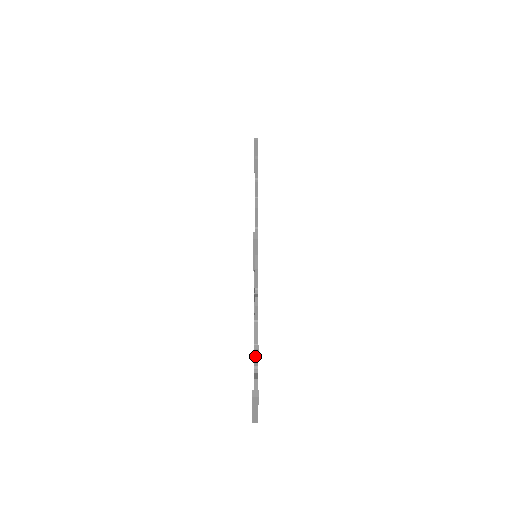
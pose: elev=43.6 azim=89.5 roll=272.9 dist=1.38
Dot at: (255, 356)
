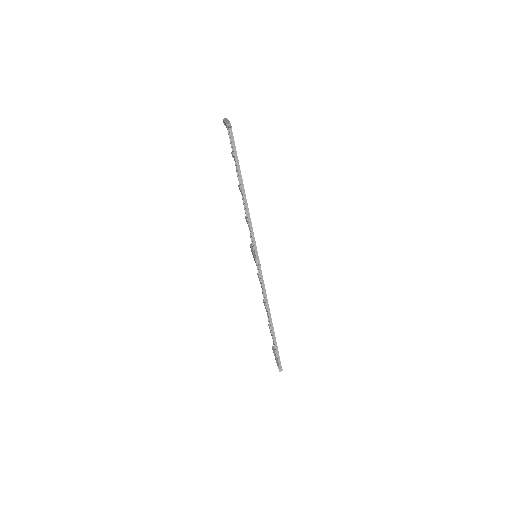
Dot at: occluded
